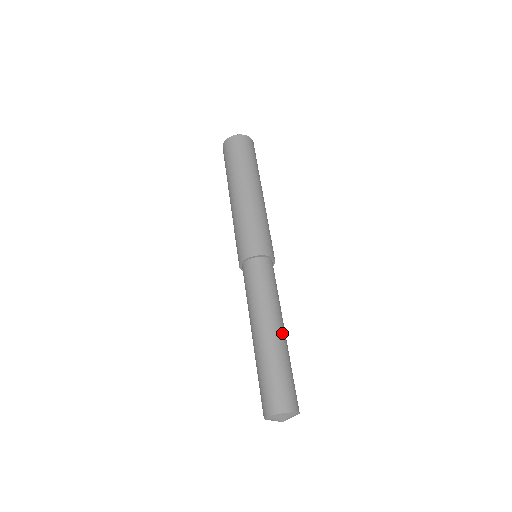
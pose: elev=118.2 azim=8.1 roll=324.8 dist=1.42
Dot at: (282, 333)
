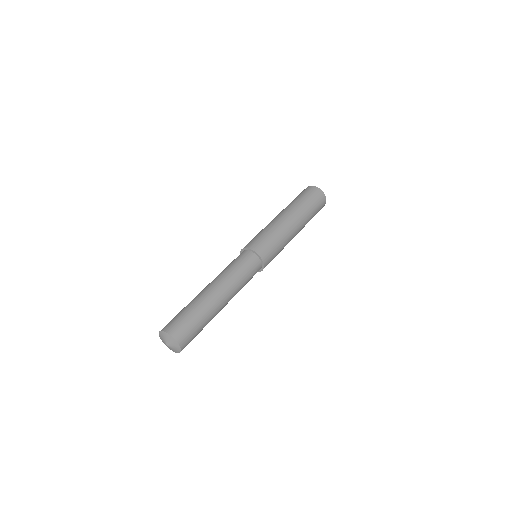
Dot at: (210, 291)
